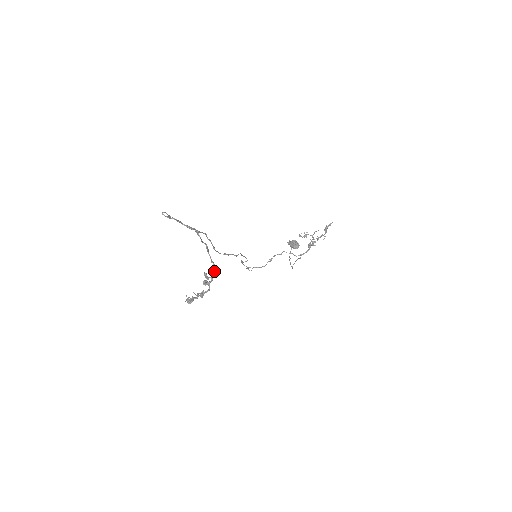
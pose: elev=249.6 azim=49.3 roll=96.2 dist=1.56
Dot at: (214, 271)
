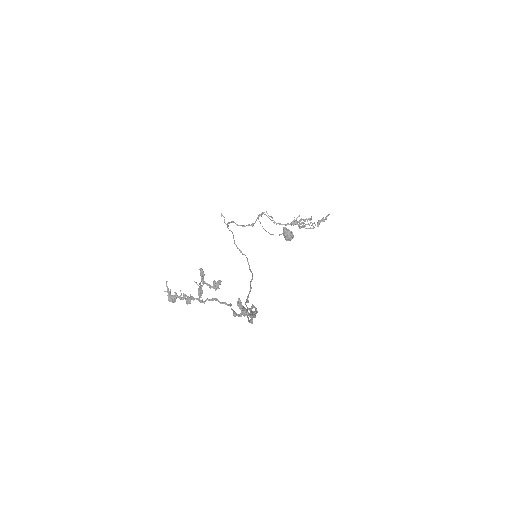
Dot at: (218, 287)
